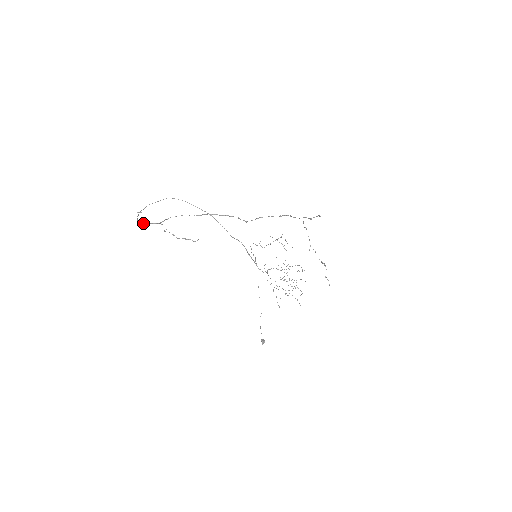
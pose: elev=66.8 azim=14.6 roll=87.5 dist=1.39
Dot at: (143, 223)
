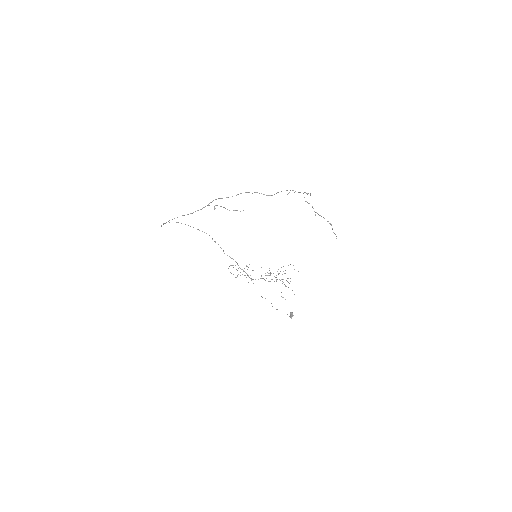
Dot at: (187, 214)
